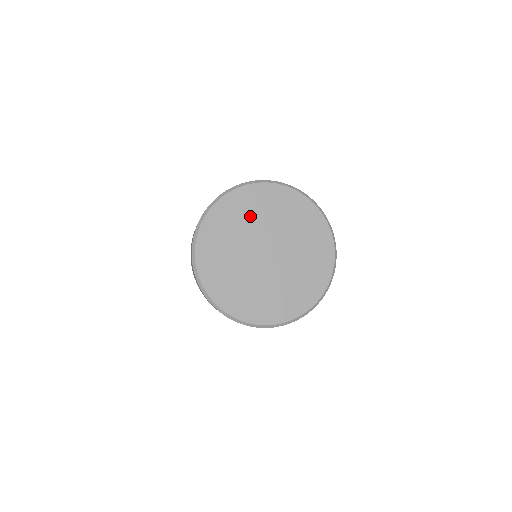
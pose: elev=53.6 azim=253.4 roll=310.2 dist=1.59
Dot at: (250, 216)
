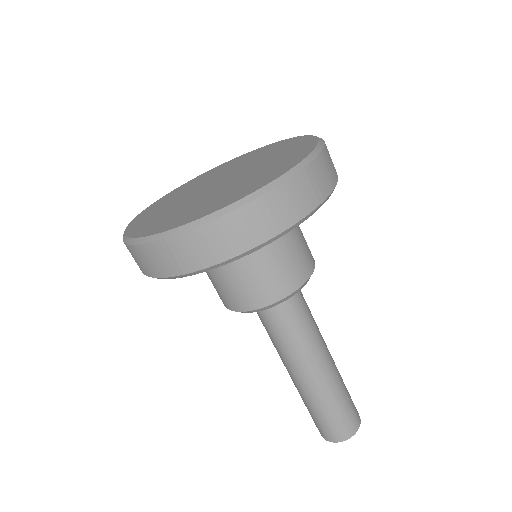
Dot at: (180, 195)
